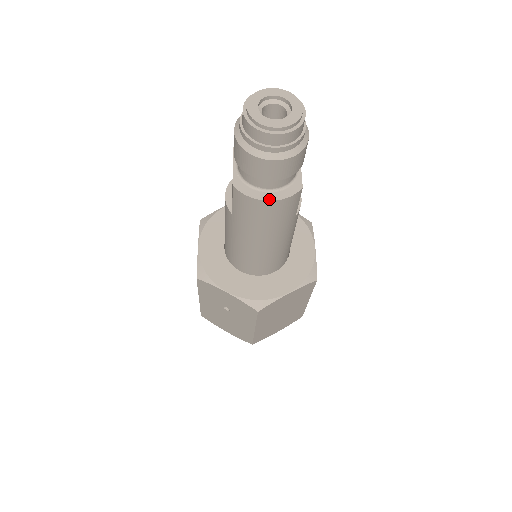
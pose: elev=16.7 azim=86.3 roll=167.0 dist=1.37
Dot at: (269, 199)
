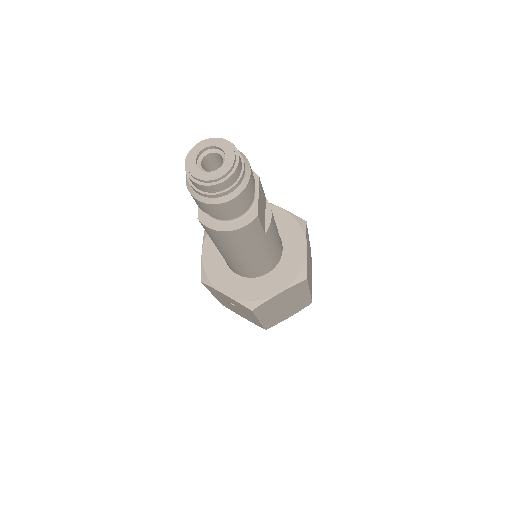
Dot at: (227, 230)
